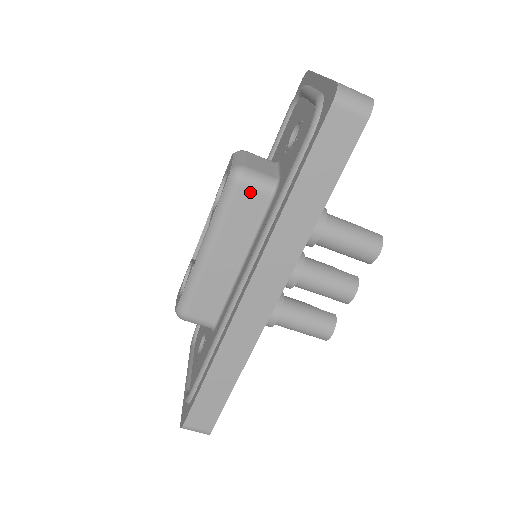
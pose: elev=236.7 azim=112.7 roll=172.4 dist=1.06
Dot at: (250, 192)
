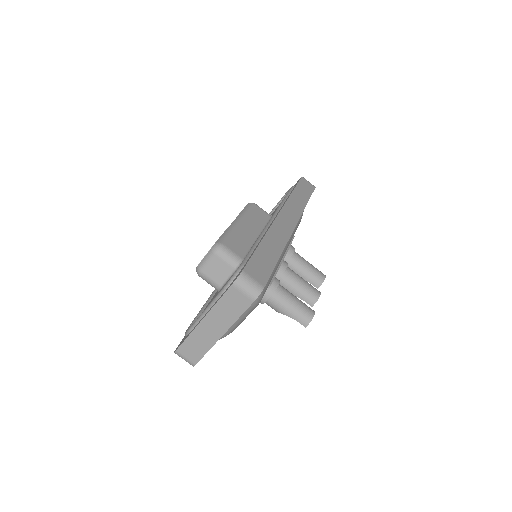
Dot at: (260, 210)
